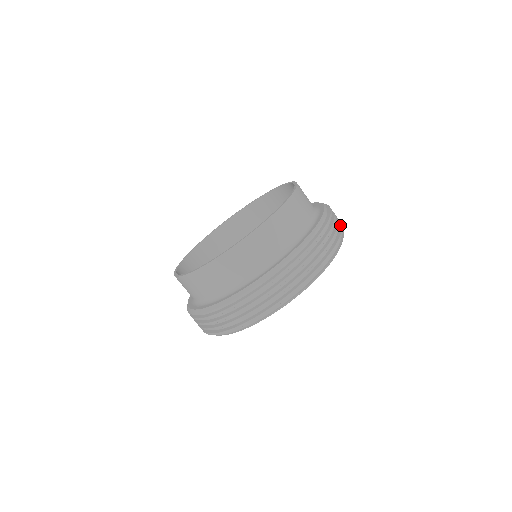
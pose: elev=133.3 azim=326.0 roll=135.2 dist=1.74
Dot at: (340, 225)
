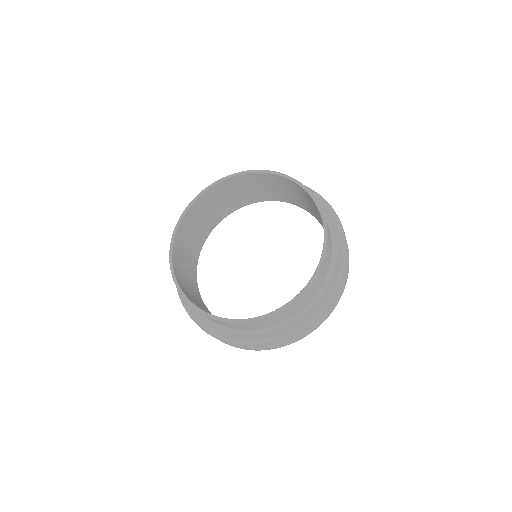
Dot at: occluded
